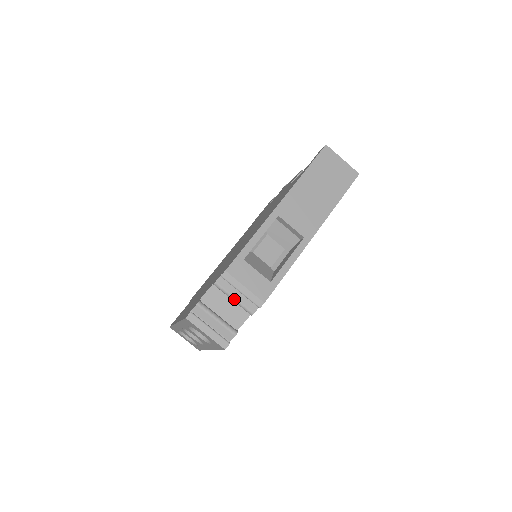
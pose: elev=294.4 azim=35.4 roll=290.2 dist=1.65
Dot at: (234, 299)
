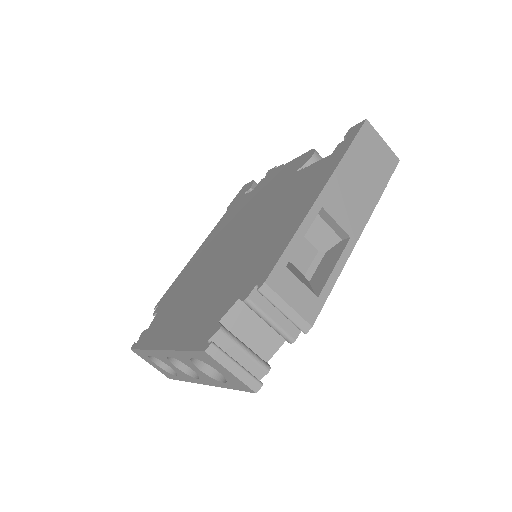
Dot at: (270, 322)
